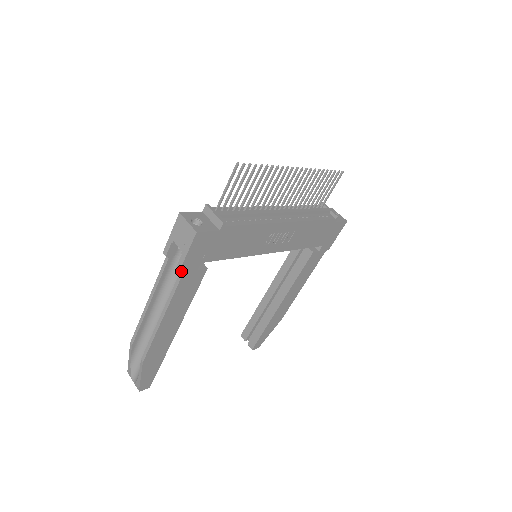
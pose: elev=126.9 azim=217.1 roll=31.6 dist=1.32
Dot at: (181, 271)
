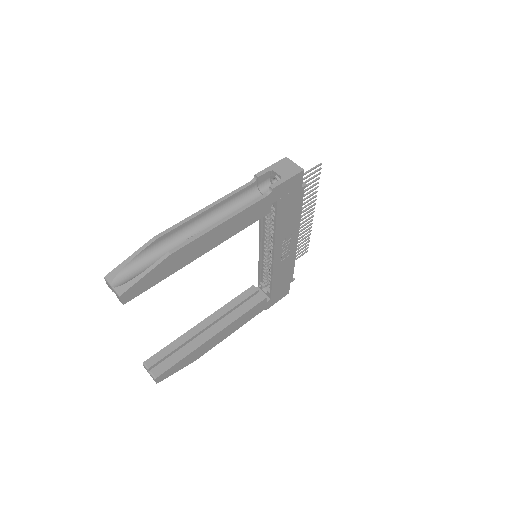
Dot at: (273, 190)
